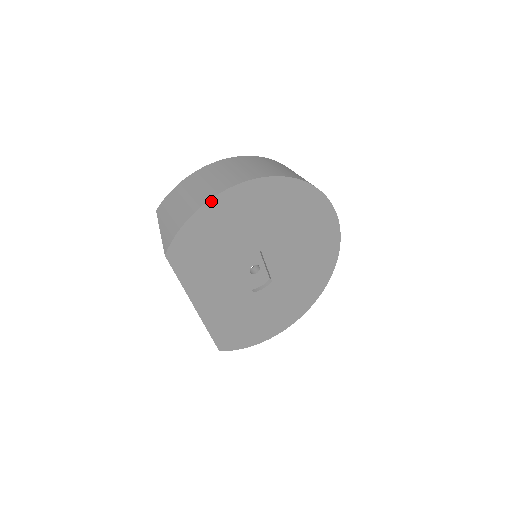
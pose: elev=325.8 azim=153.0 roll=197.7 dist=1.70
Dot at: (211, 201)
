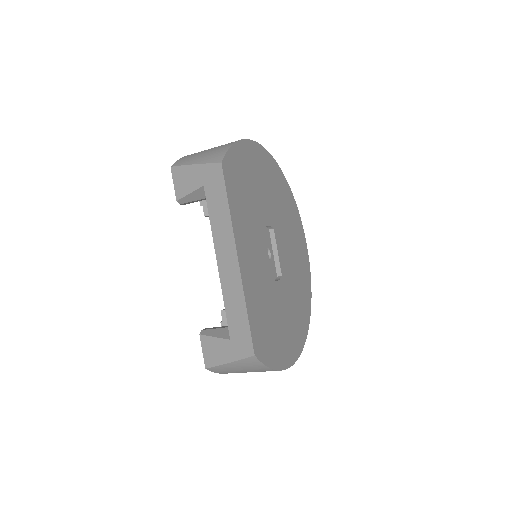
Dot at: (247, 141)
